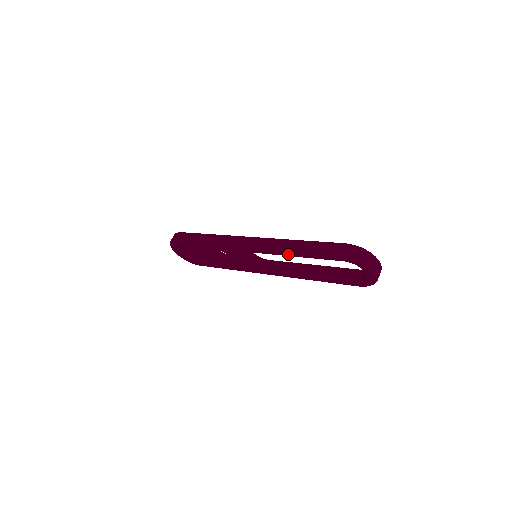
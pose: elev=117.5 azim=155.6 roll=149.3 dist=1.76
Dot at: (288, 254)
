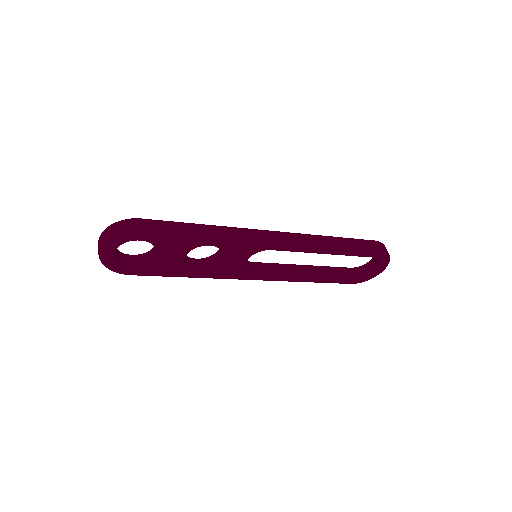
Dot at: (323, 251)
